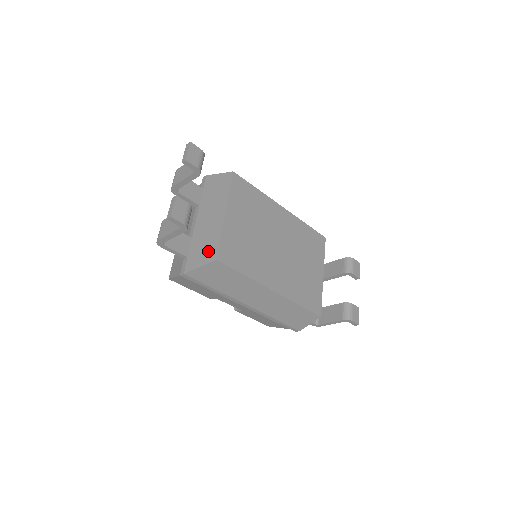
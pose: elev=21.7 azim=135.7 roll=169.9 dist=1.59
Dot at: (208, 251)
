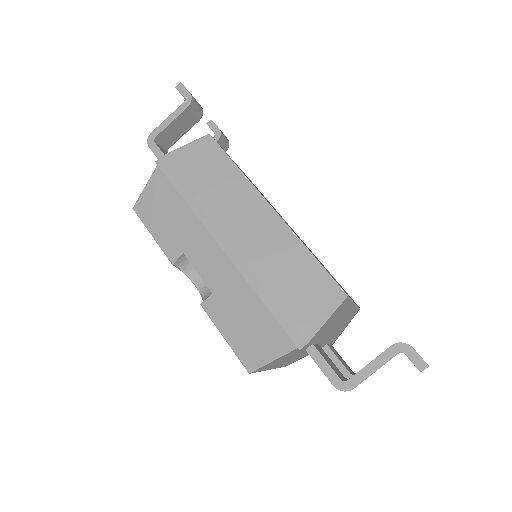
Dot at: occluded
